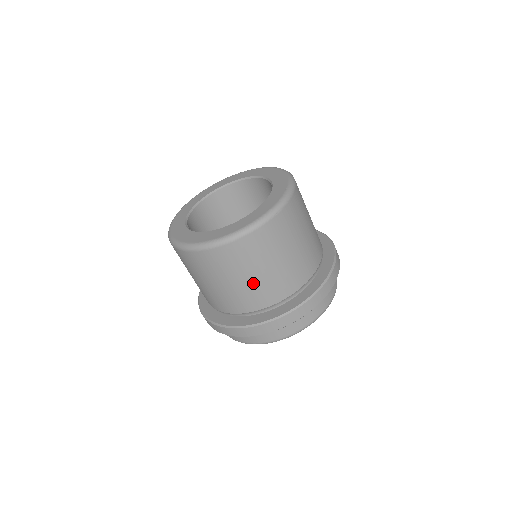
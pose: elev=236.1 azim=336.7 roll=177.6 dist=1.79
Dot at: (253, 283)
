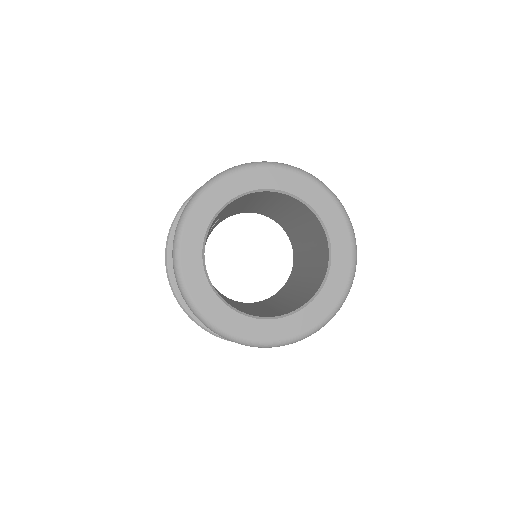
Dot at: occluded
